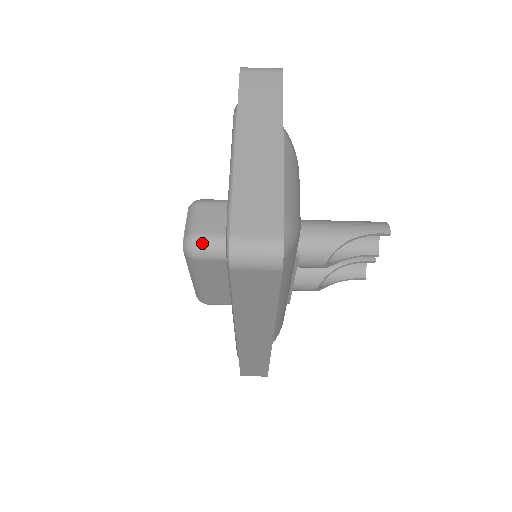
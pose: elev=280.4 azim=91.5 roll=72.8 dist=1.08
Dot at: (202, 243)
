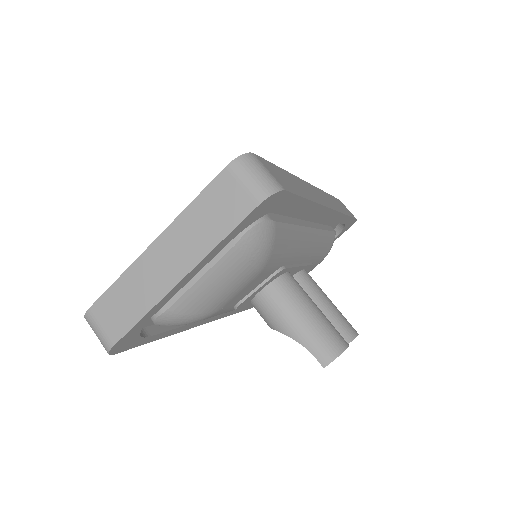
Dot at: occluded
